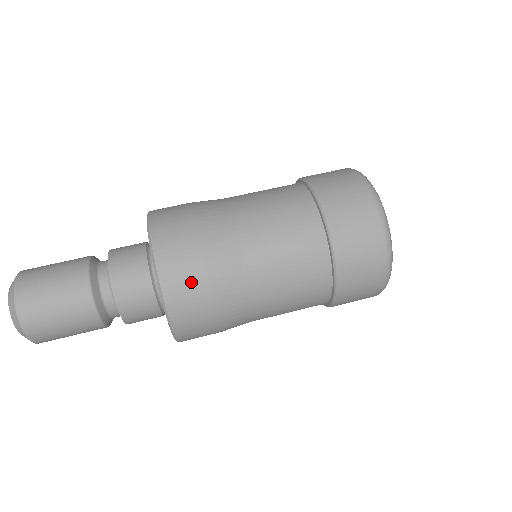
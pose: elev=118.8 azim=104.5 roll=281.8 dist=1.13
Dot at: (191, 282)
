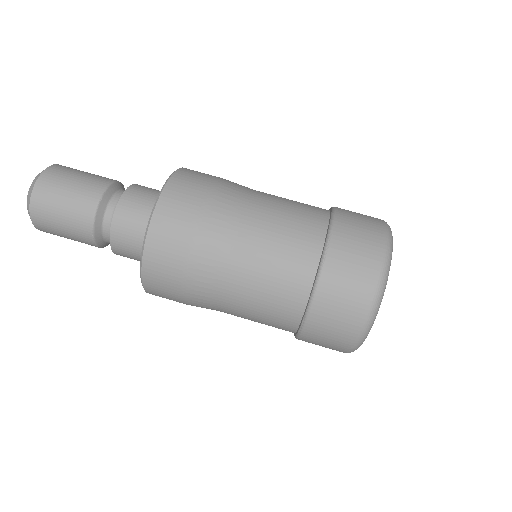
Dot at: (169, 277)
